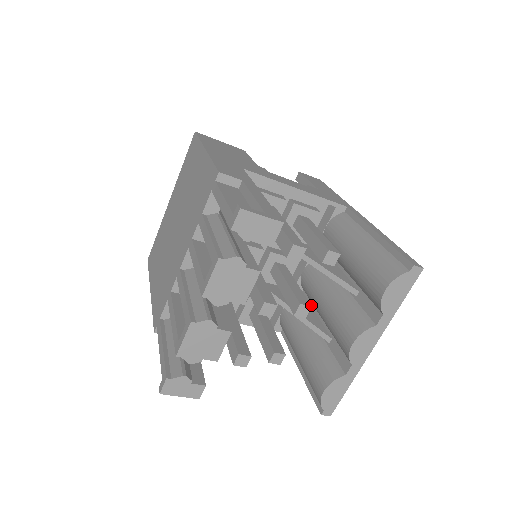
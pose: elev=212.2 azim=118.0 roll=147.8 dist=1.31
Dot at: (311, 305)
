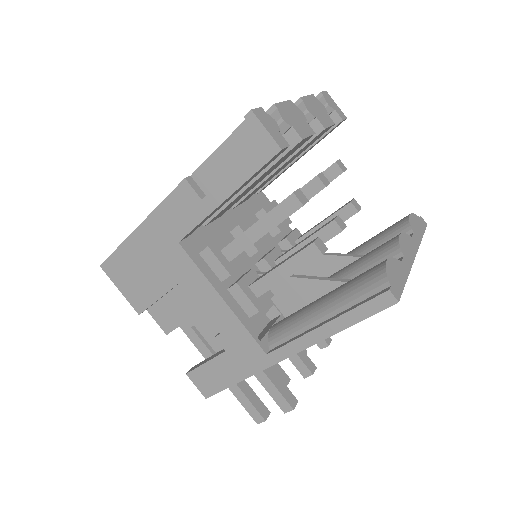
Dot at: occluded
